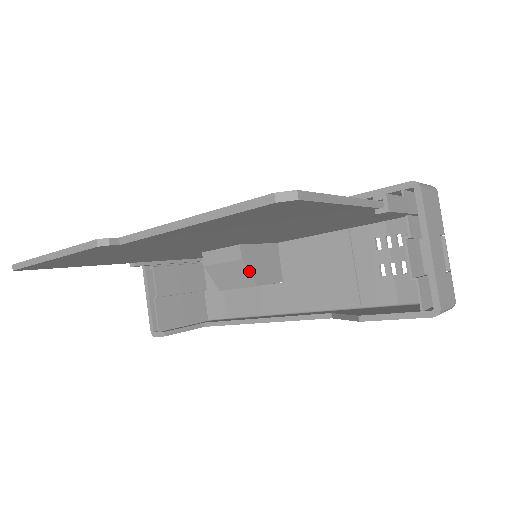
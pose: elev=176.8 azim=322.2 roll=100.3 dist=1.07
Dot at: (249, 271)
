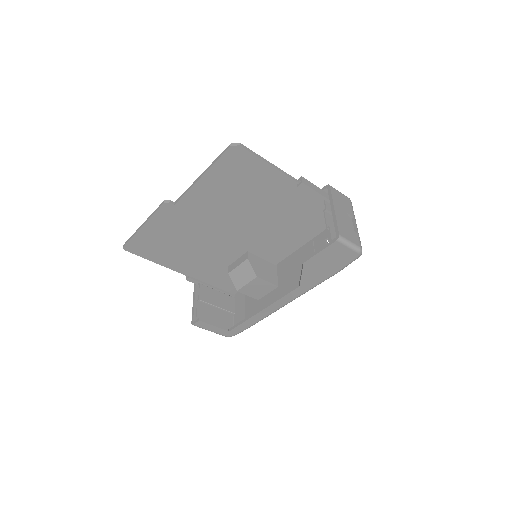
Dot at: (252, 267)
